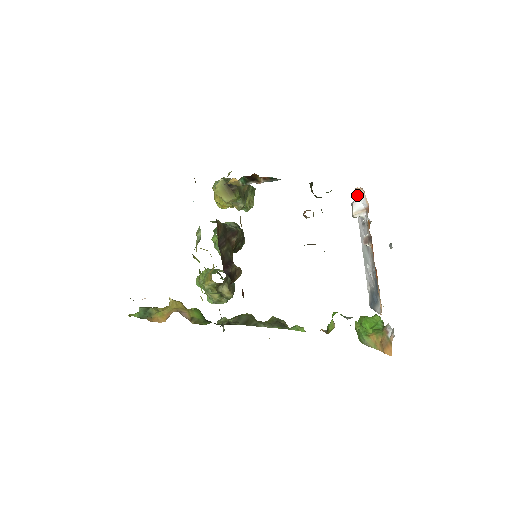
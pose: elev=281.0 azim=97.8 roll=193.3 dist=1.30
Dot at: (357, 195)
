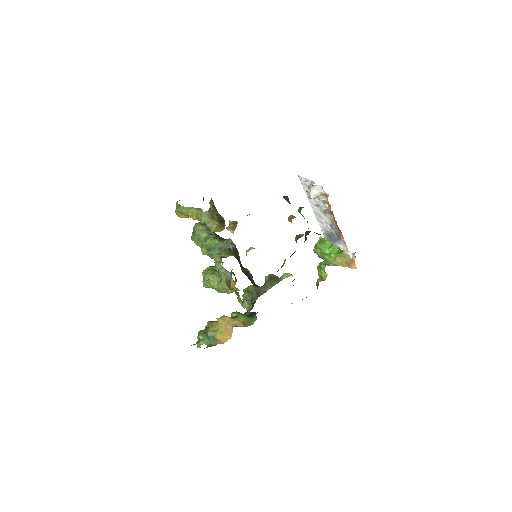
Dot at: (313, 187)
